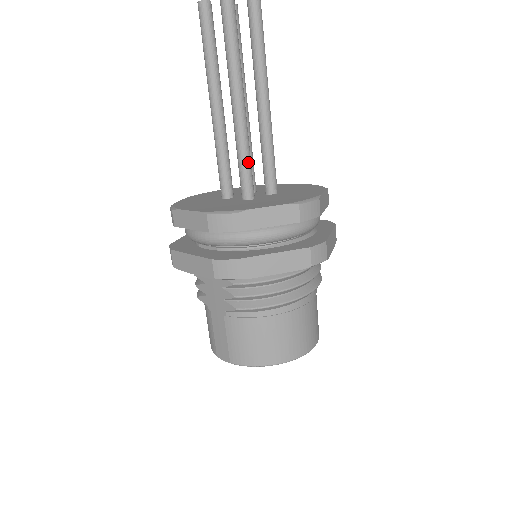
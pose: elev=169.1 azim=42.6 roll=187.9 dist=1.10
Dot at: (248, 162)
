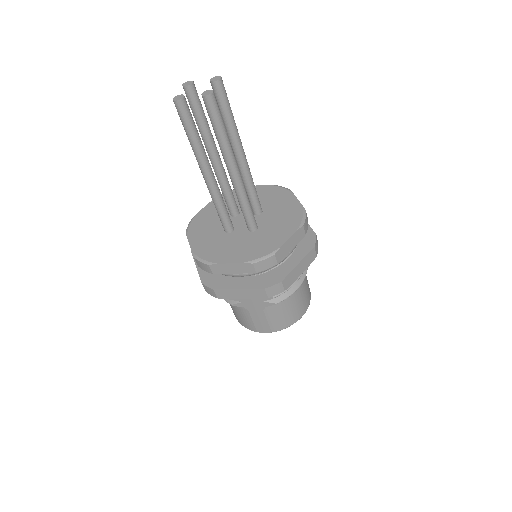
Dot at: (250, 206)
